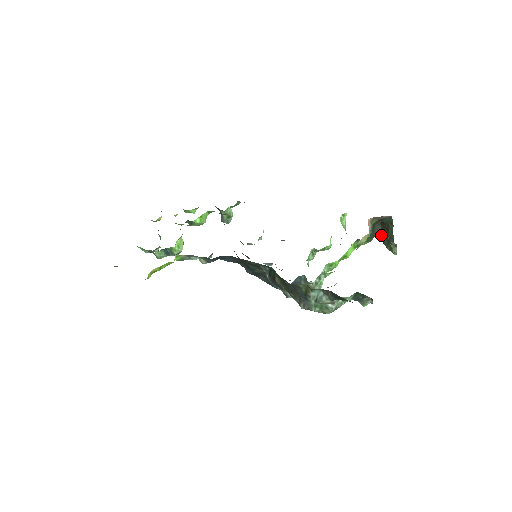
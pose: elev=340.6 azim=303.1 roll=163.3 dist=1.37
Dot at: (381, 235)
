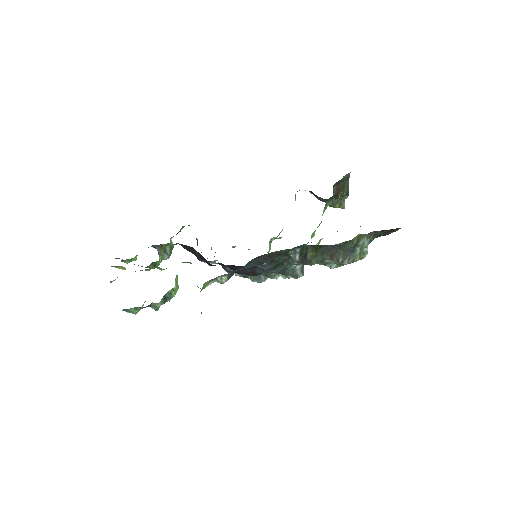
Dot at: (335, 195)
